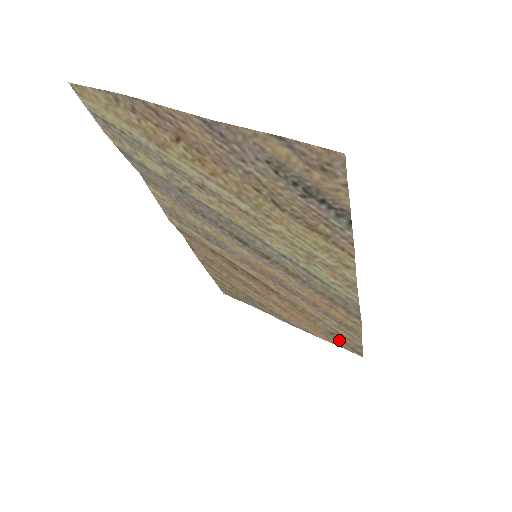
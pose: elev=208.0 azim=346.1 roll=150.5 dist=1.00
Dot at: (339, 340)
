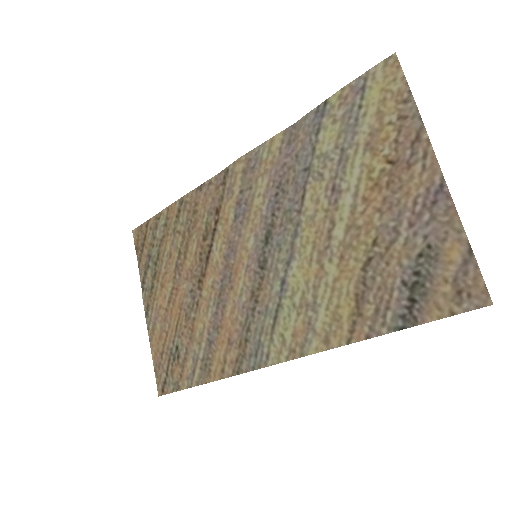
Dot at: (168, 366)
